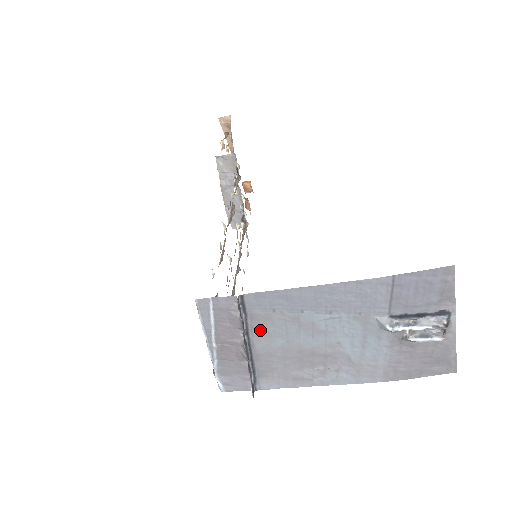
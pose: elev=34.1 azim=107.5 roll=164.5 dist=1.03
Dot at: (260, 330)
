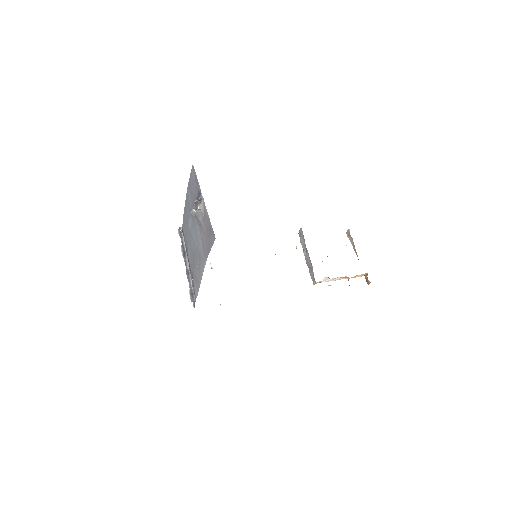
Dot at: (187, 247)
